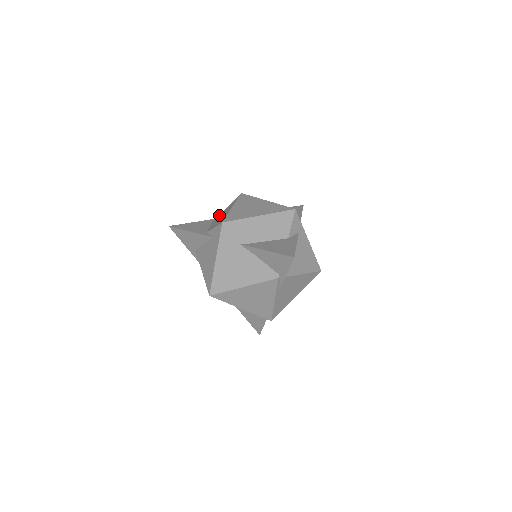
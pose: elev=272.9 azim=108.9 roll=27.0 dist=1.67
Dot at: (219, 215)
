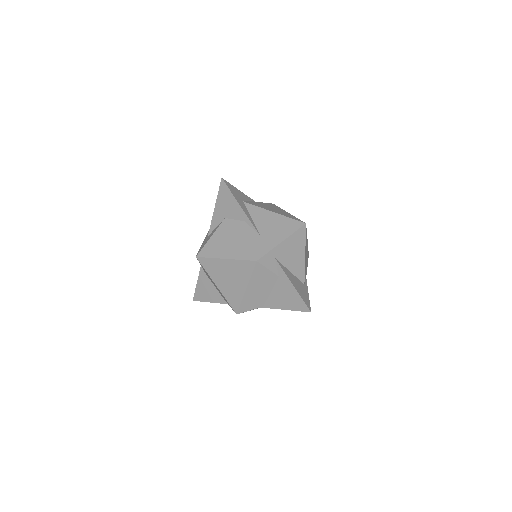
Dot at: occluded
